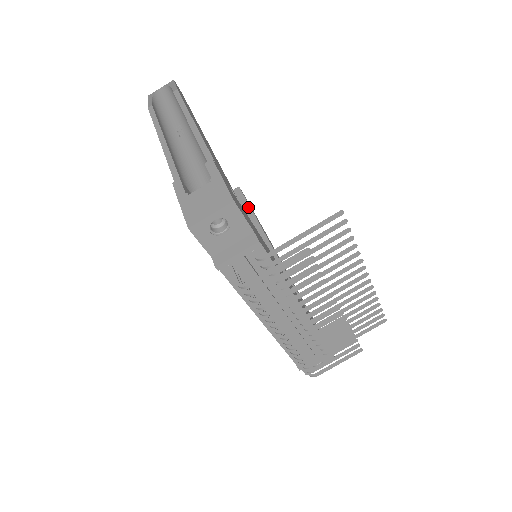
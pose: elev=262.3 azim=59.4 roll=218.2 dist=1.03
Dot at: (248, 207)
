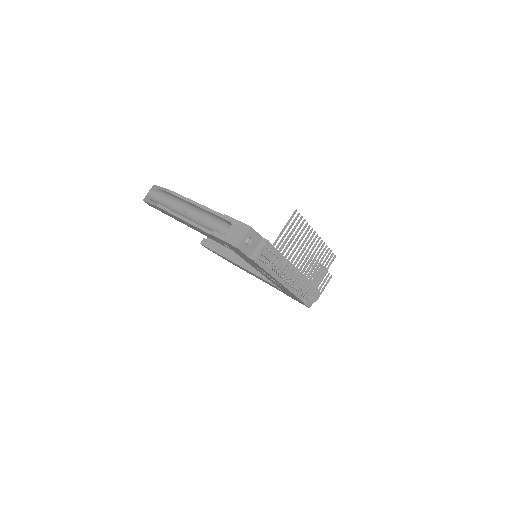
Dot at: occluded
